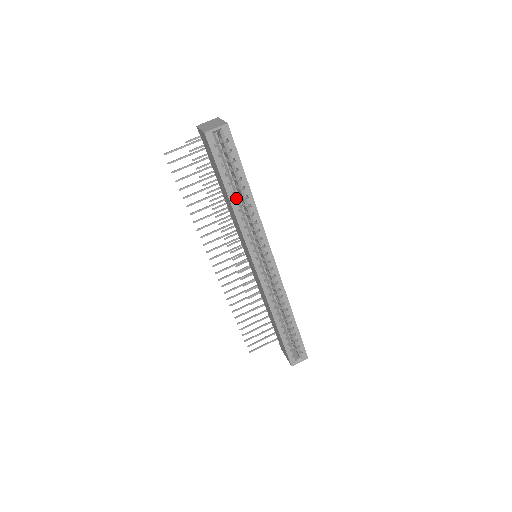
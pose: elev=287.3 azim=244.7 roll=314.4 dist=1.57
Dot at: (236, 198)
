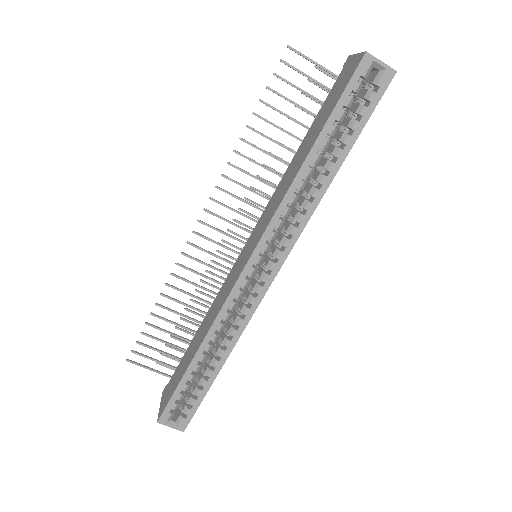
Dot at: (316, 161)
